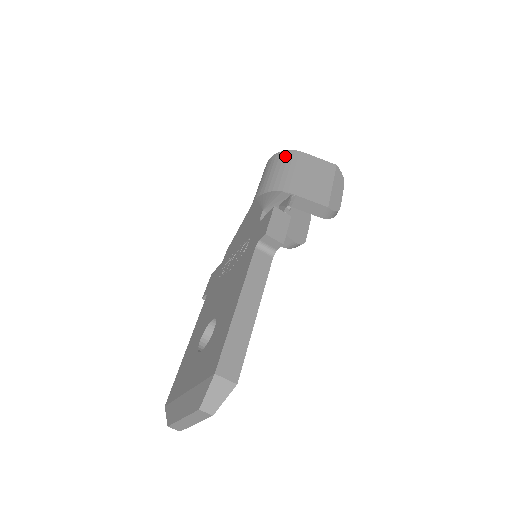
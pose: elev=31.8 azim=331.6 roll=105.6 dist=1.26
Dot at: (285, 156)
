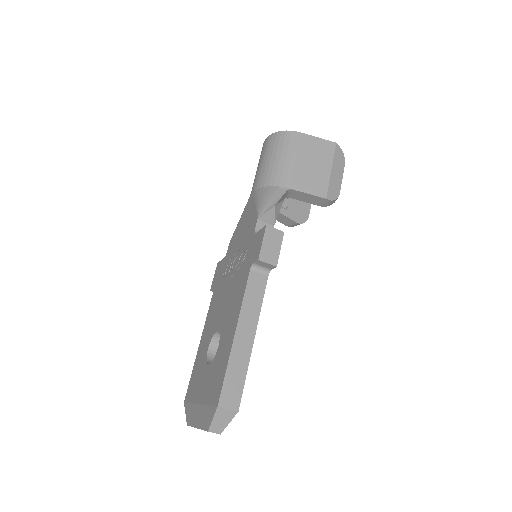
Dot at: (281, 139)
